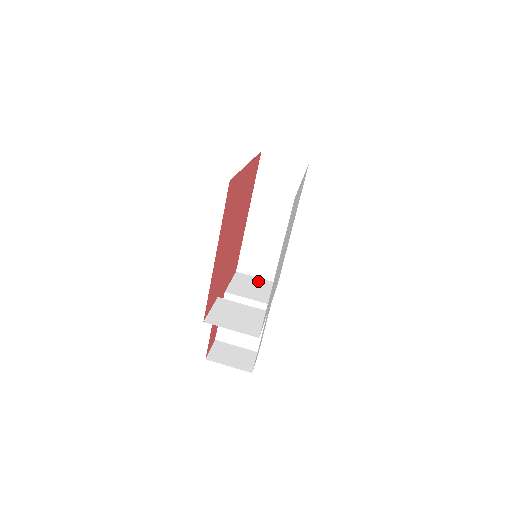
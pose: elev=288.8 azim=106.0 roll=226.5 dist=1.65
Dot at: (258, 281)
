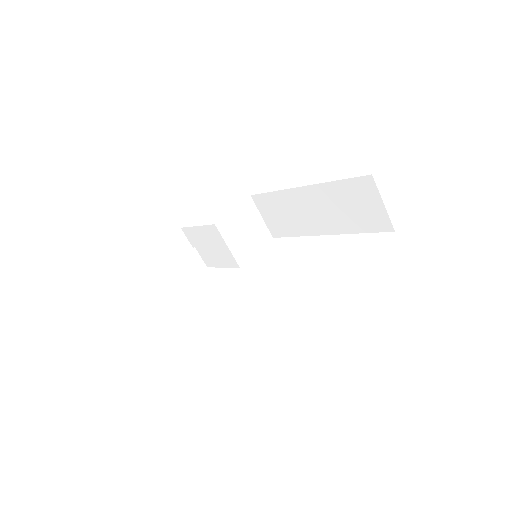
Dot at: (258, 224)
